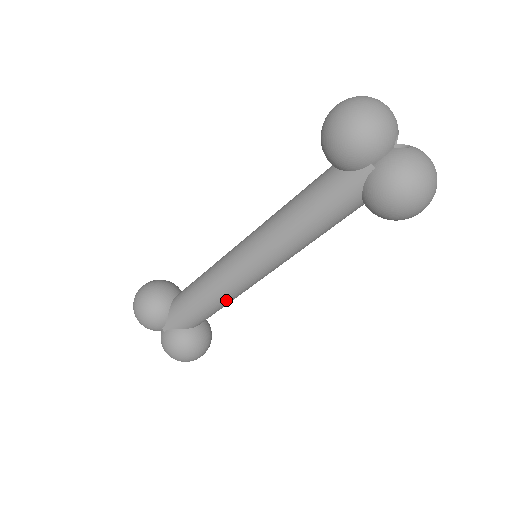
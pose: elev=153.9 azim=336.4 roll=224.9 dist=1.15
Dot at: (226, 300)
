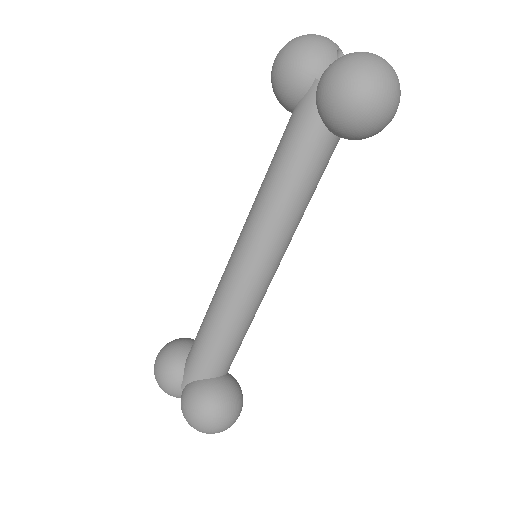
Dot at: (233, 319)
